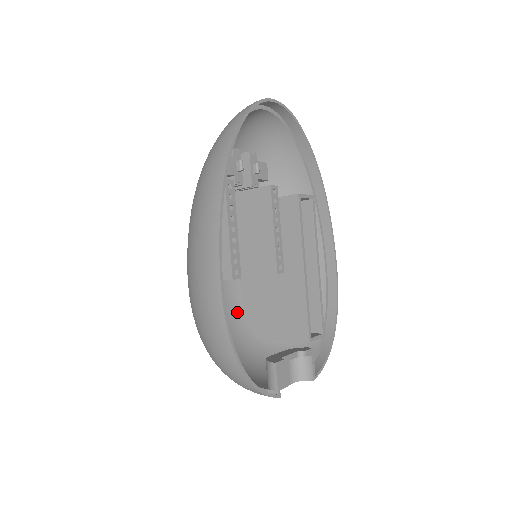
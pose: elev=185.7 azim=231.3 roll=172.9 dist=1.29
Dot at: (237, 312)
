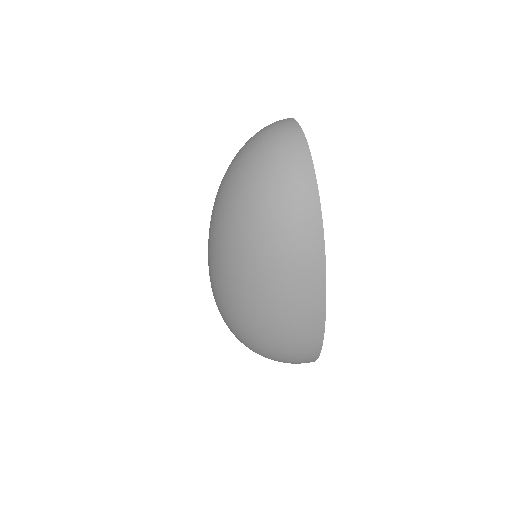
Dot at: occluded
